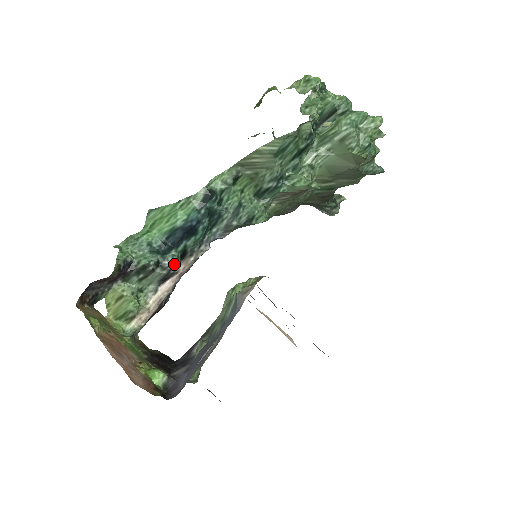
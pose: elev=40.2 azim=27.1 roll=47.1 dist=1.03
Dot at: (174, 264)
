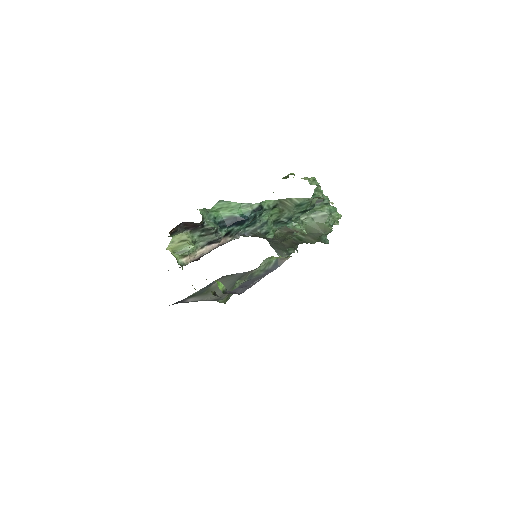
Dot at: occluded
